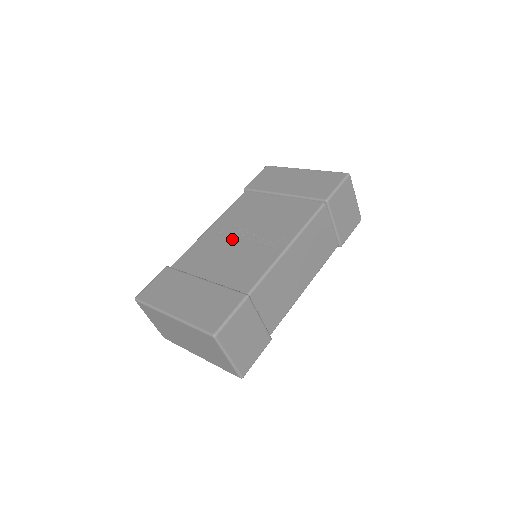
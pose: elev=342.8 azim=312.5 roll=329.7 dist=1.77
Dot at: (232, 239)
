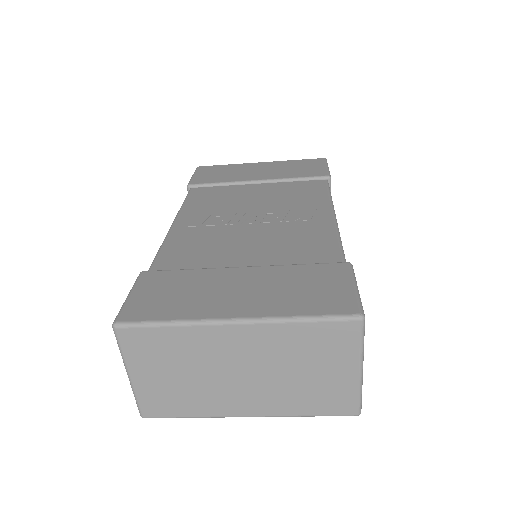
Dot at: (233, 225)
